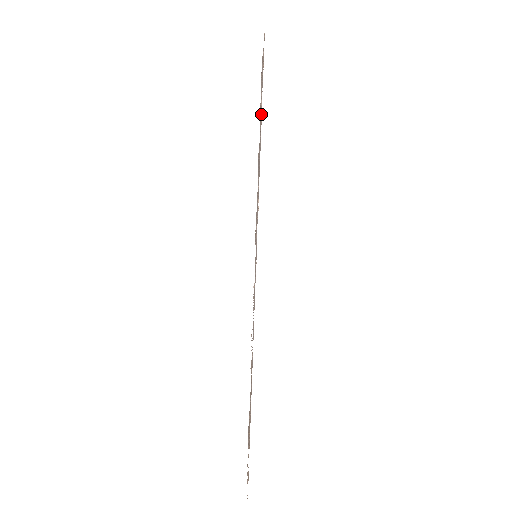
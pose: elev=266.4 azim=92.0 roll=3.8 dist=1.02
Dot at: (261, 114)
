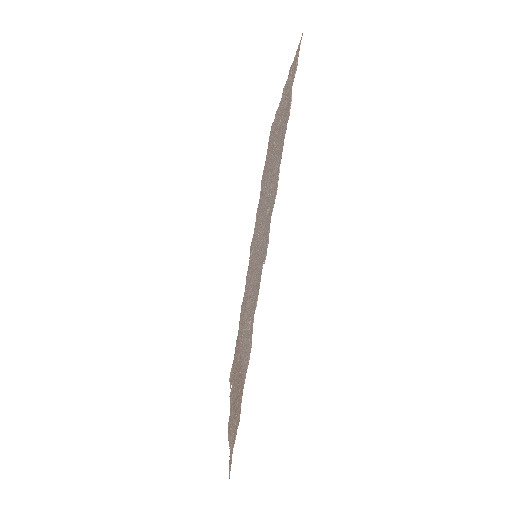
Dot at: (290, 107)
